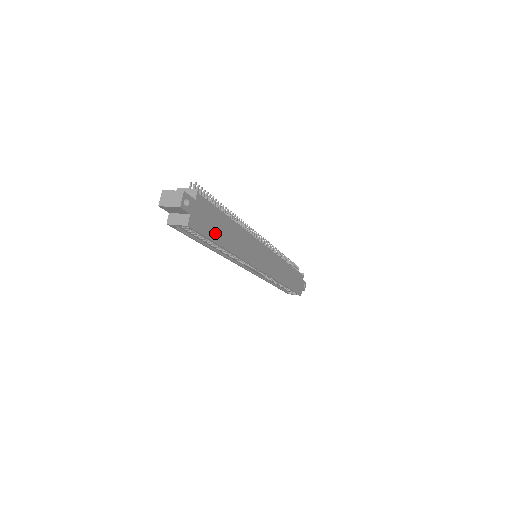
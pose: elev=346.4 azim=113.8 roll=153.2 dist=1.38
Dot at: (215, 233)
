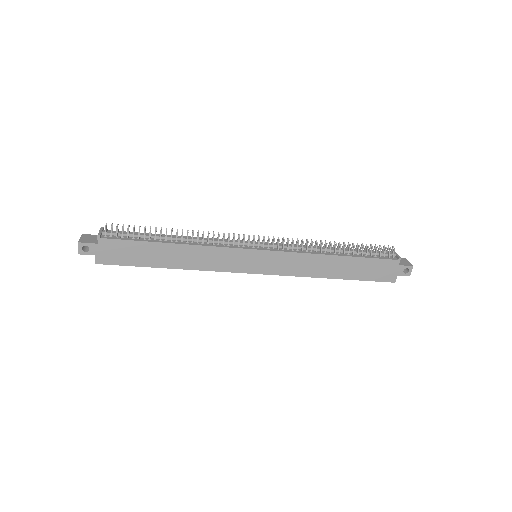
Dot at: (141, 260)
